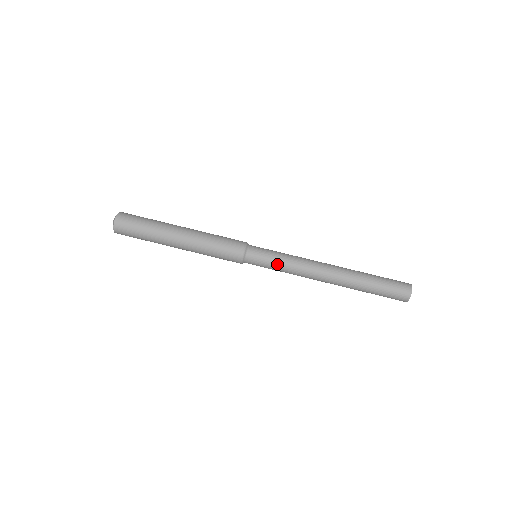
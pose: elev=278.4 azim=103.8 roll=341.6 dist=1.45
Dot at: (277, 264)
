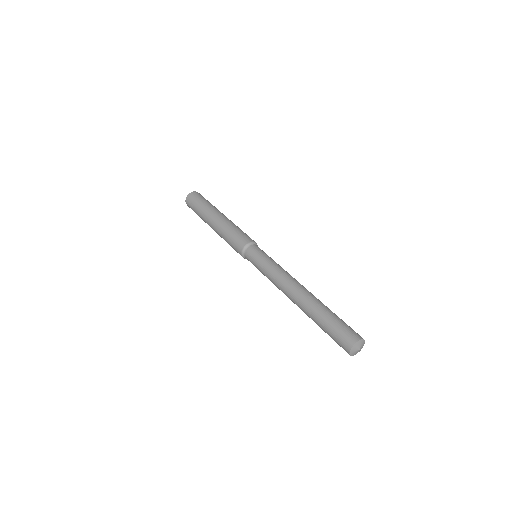
Dot at: (262, 266)
